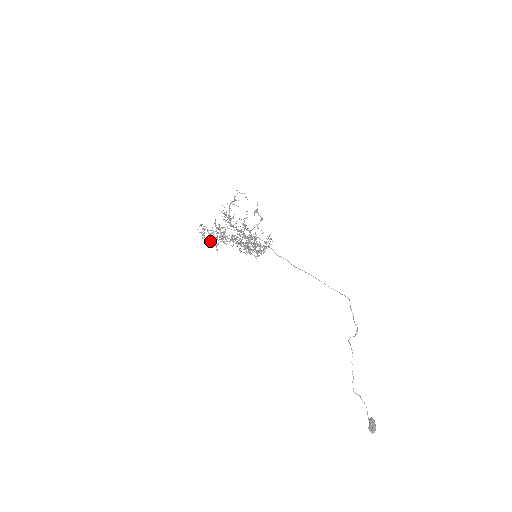
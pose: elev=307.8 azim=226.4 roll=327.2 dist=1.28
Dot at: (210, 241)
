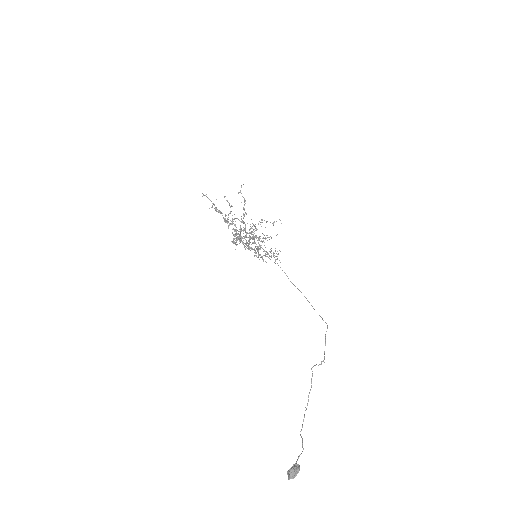
Dot at: (234, 242)
